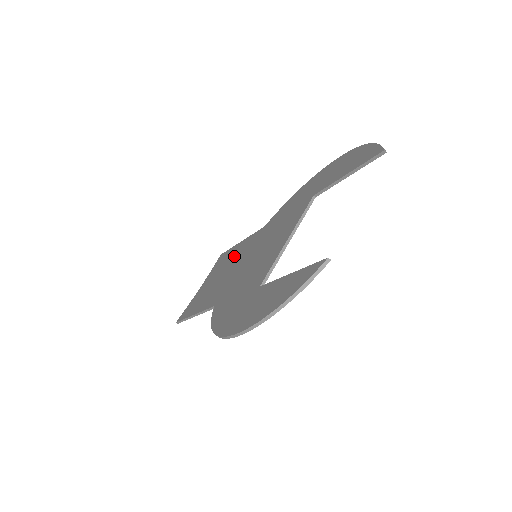
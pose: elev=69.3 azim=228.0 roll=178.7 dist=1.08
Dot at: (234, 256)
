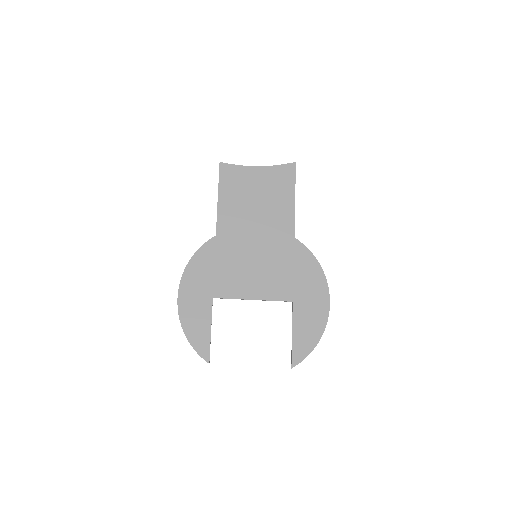
Dot at: (275, 208)
